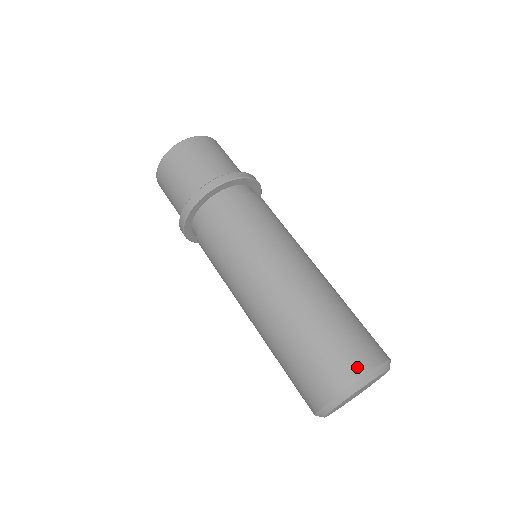
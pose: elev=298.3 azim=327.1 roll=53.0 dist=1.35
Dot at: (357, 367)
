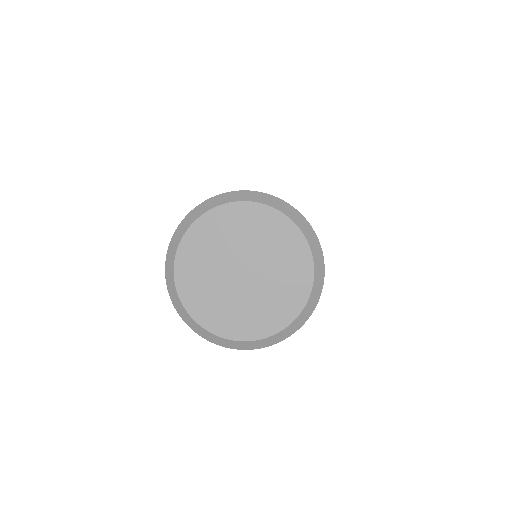
Dot at: occluded
